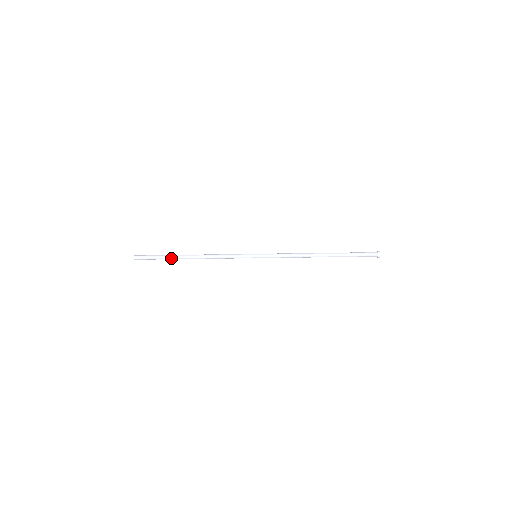
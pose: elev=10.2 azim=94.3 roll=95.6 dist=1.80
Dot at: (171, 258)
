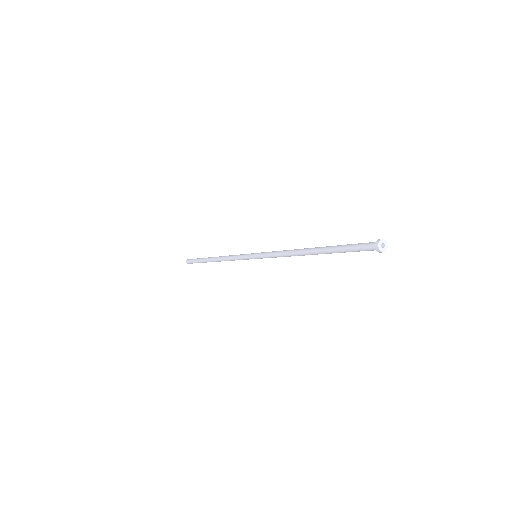
Dot at: (203, 261)
